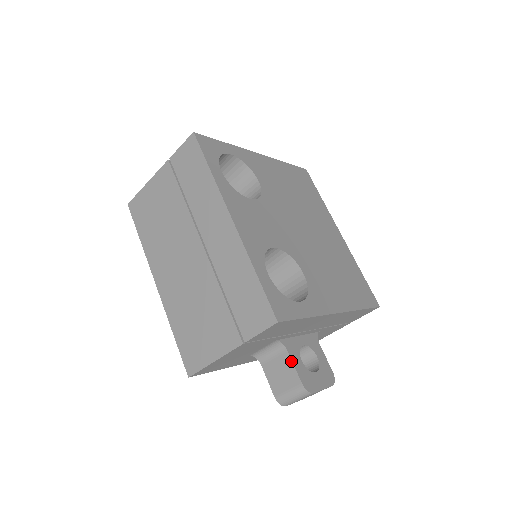
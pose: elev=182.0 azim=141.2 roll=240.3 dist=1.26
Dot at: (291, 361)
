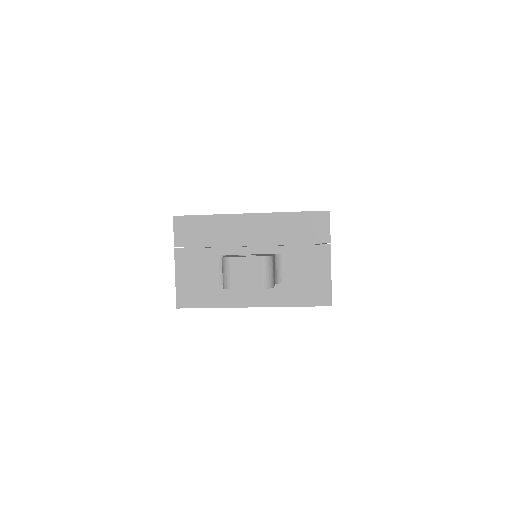
Dot at: occluded
